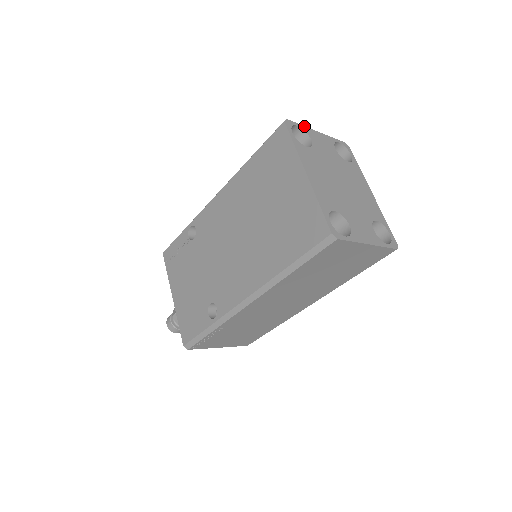
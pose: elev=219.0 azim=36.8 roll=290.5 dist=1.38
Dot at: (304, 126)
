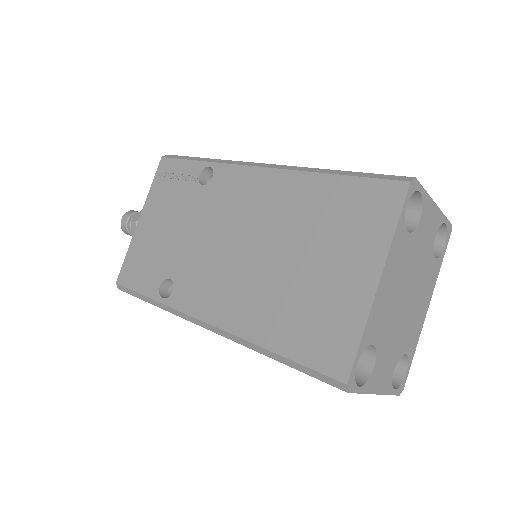
Dot at: (427, 193)
